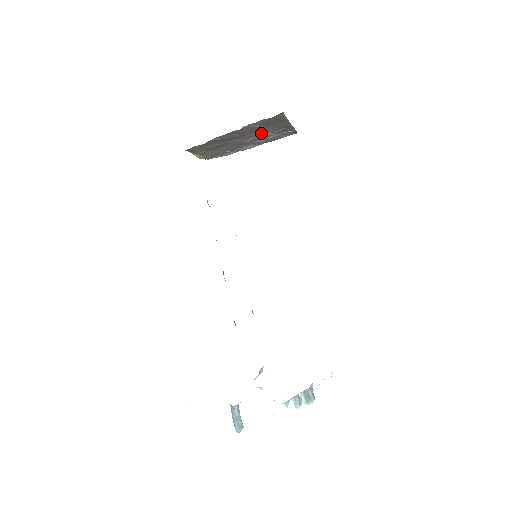
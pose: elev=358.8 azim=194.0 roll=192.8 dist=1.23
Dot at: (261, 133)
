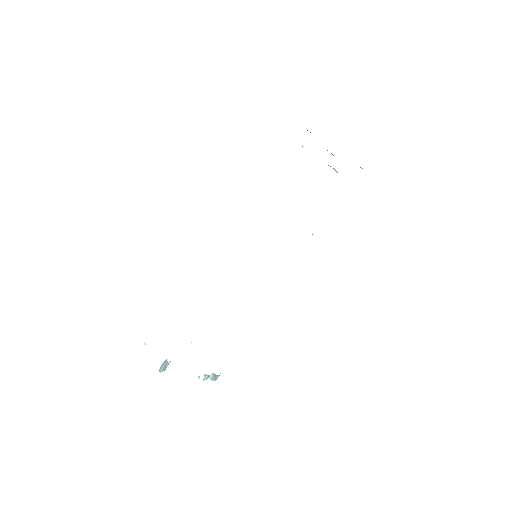
Dot at: occluded
